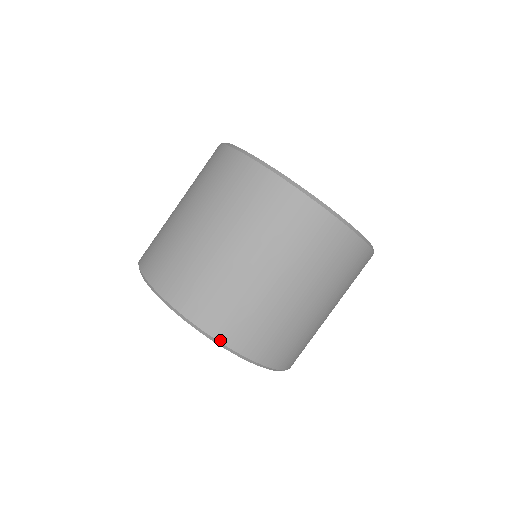
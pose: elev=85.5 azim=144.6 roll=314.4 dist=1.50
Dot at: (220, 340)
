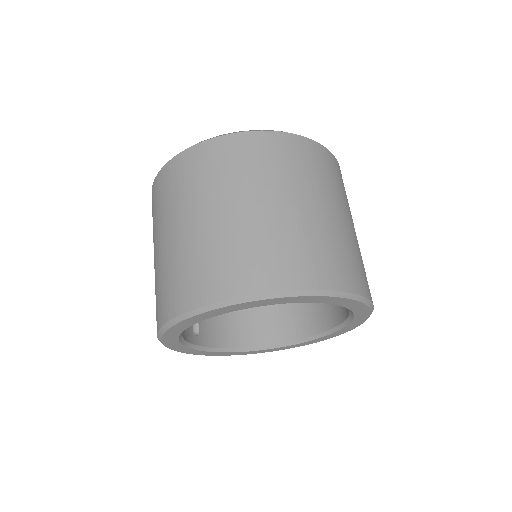
Dot at: (325, 288)
